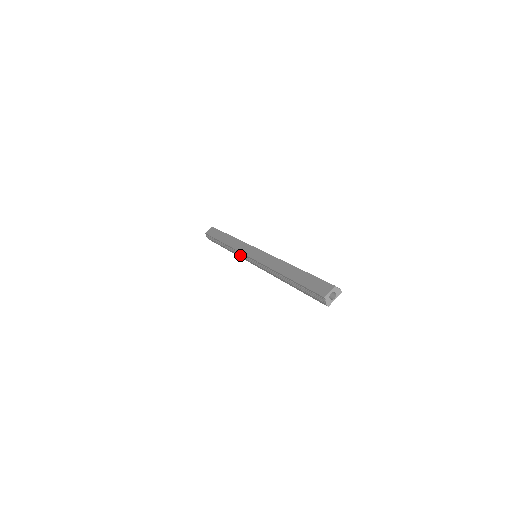
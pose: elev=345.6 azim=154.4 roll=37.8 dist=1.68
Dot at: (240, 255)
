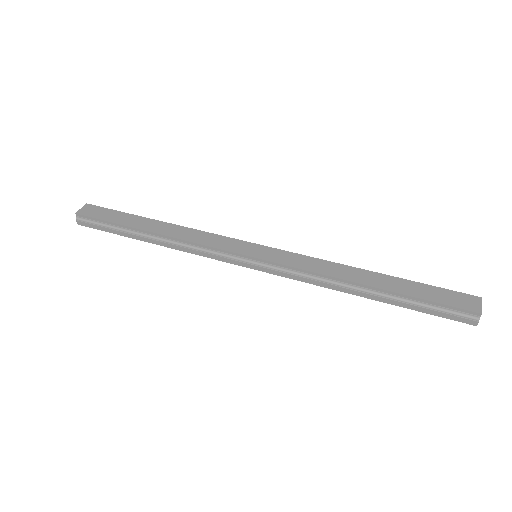
Dot at: (214, 254)
